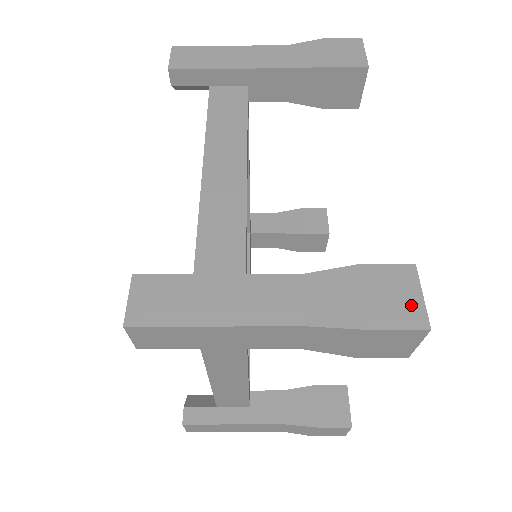
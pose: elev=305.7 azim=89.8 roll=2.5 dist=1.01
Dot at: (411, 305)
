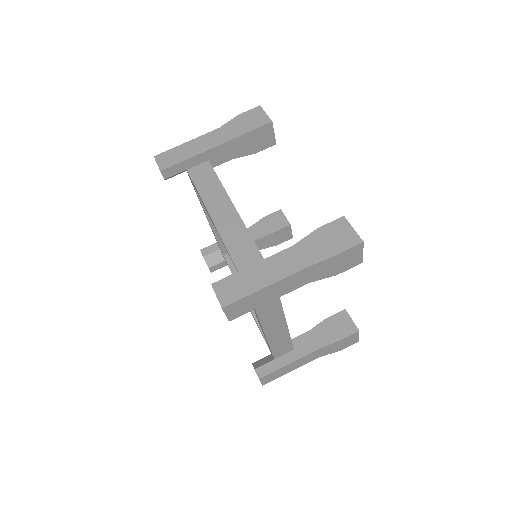
Dot at: (350, 235)
